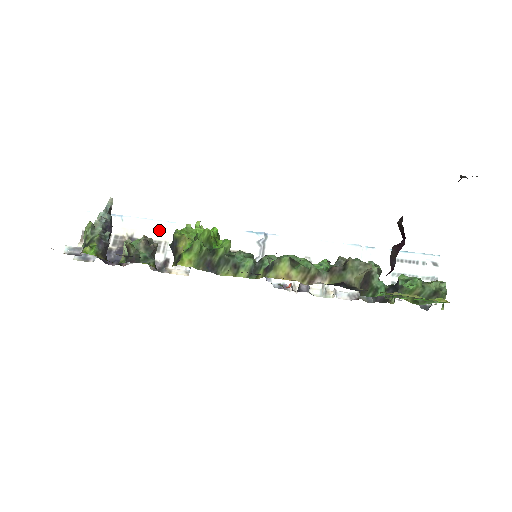
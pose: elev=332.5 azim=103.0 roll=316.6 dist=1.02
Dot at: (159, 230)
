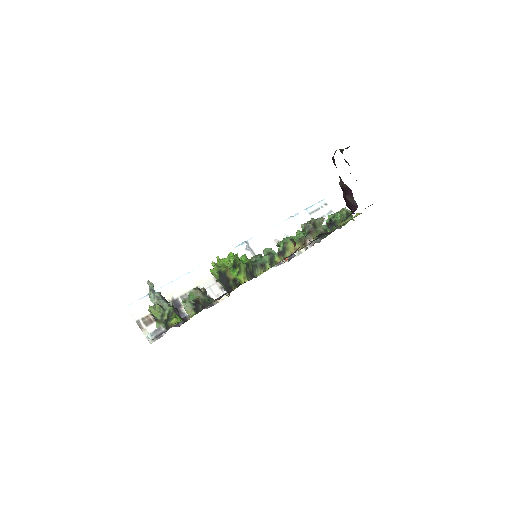
Dot at: (186, 283)
